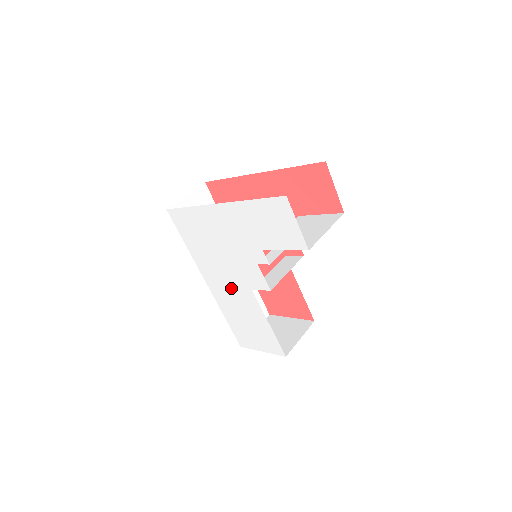
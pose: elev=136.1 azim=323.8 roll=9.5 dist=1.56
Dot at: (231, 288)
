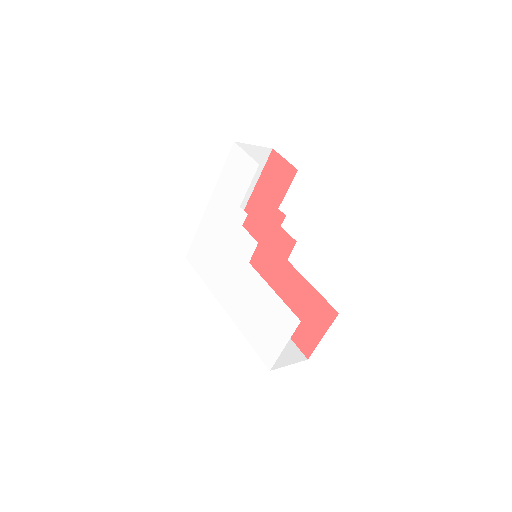
Dot at: (238, 285)
